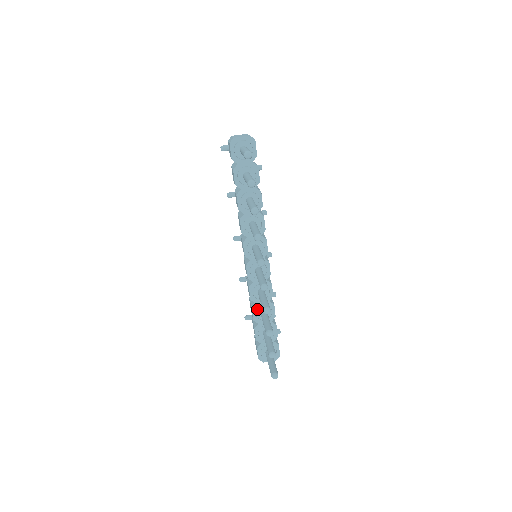
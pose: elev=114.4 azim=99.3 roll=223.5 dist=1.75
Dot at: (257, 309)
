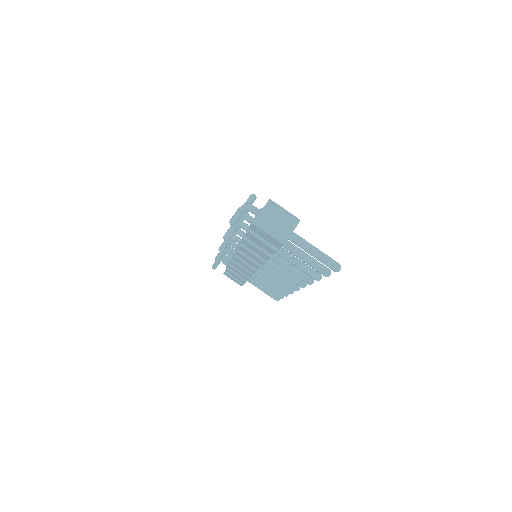
Dot at: occluded
